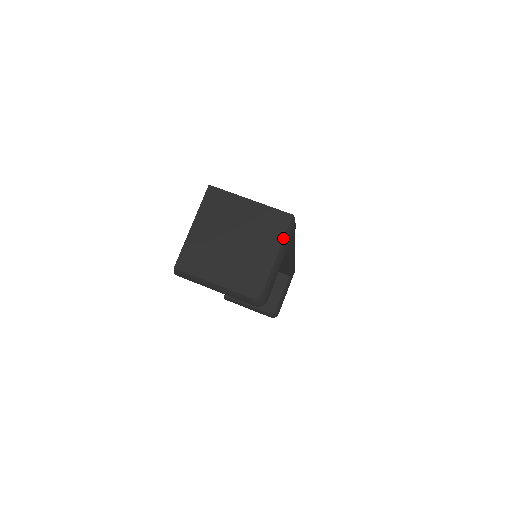
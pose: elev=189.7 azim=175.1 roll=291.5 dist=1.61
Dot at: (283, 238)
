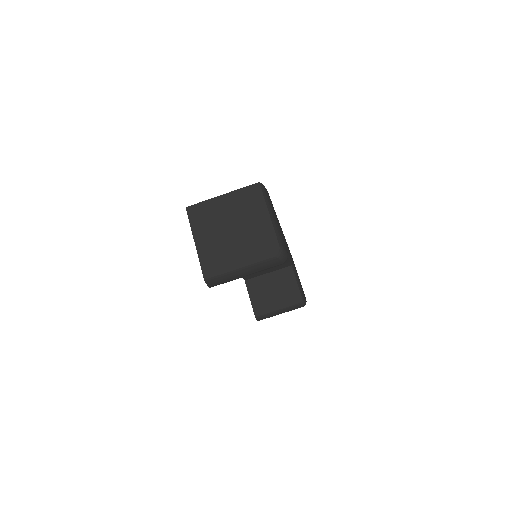
Dot at: (265, 202)
